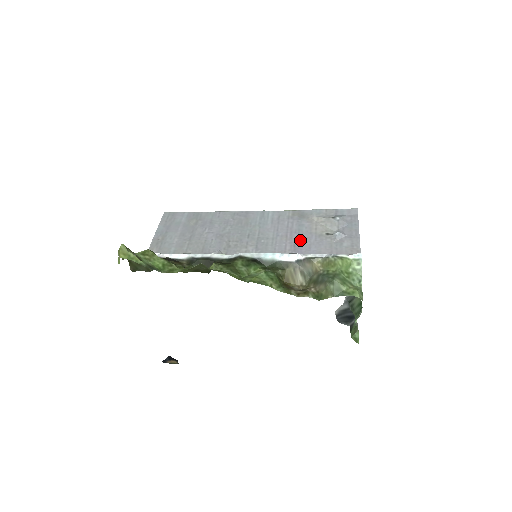
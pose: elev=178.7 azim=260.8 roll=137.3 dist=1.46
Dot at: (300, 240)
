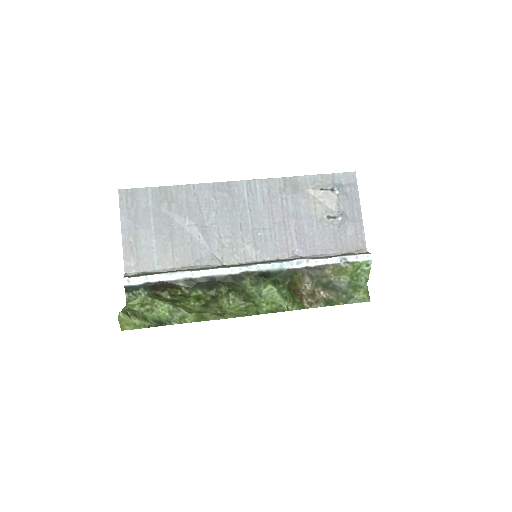
Dot at: (301, 230)
